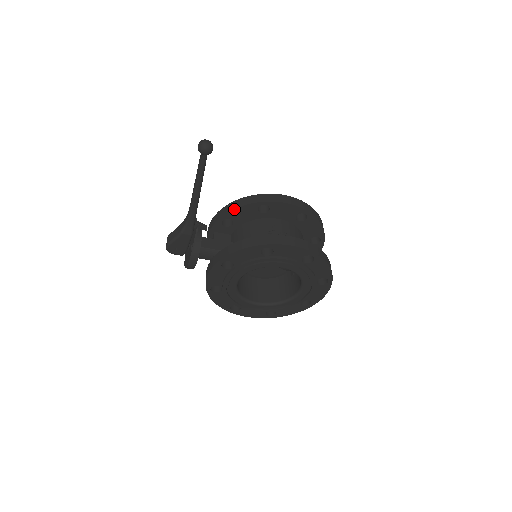
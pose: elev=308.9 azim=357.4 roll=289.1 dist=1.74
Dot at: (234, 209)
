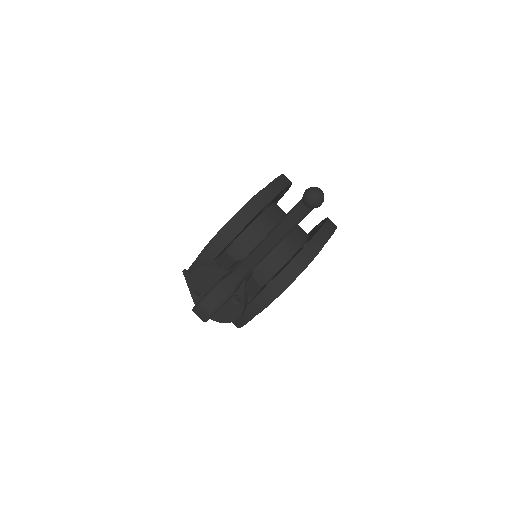
Dot at: occluded
